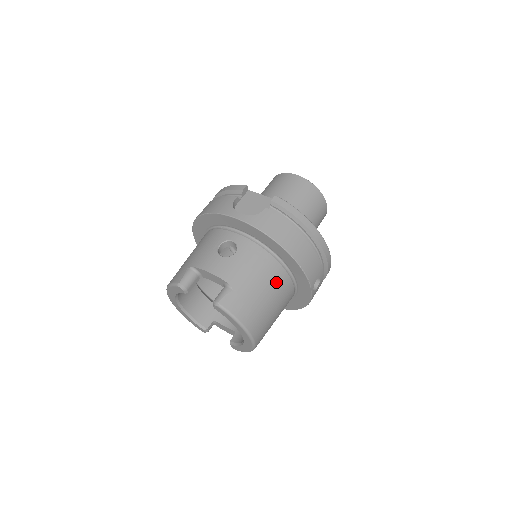
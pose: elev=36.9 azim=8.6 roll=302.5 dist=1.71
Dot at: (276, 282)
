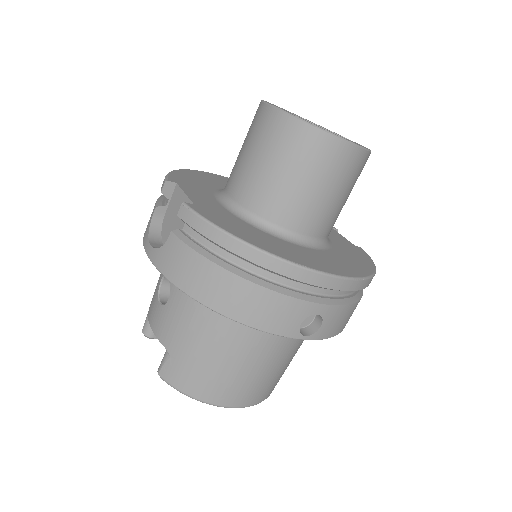
Dot at: (232, 336)
